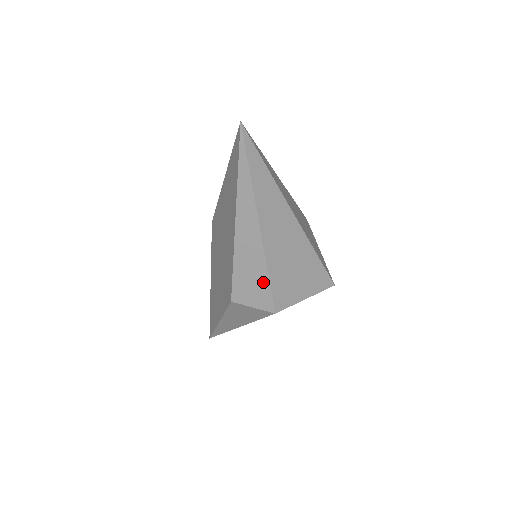
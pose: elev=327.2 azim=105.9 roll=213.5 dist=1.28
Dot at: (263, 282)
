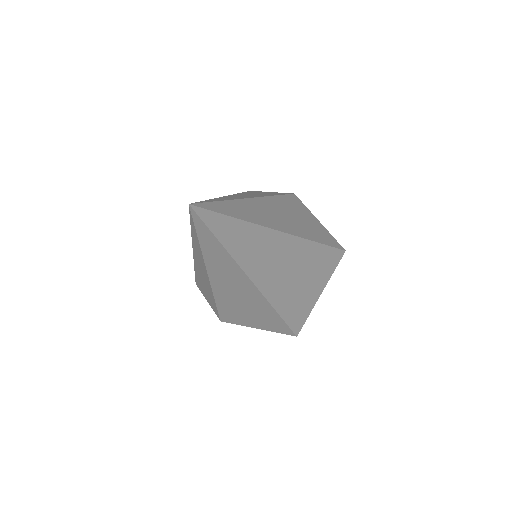
Dot at: (212, 300)
